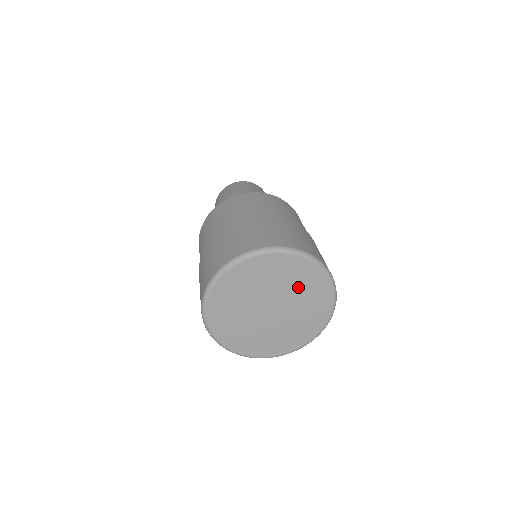
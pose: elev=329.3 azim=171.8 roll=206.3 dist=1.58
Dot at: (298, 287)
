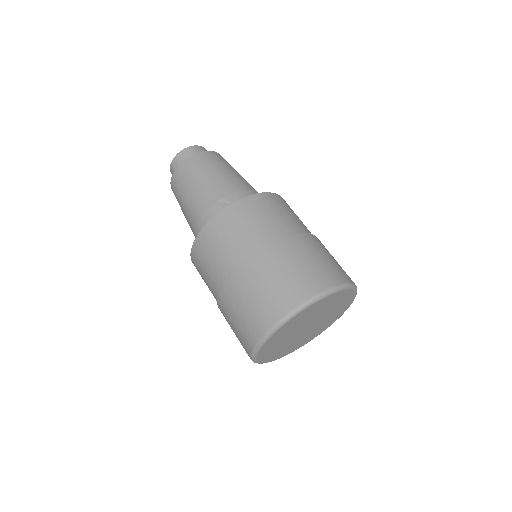
Dot at: (333, 312)
